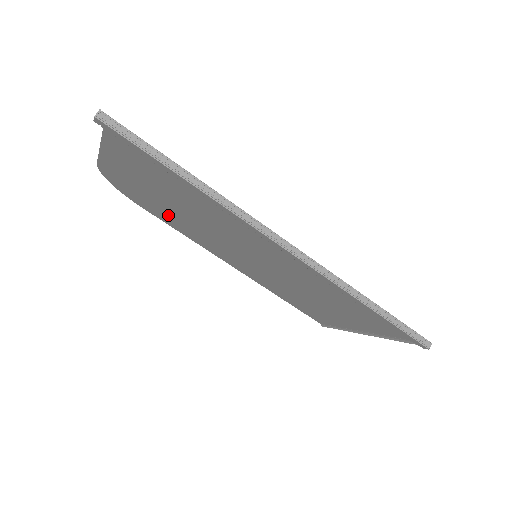
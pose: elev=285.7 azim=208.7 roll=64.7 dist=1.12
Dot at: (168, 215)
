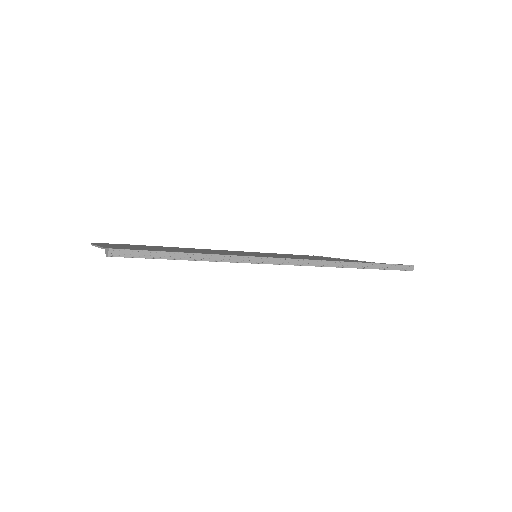
Dot at: occluded
